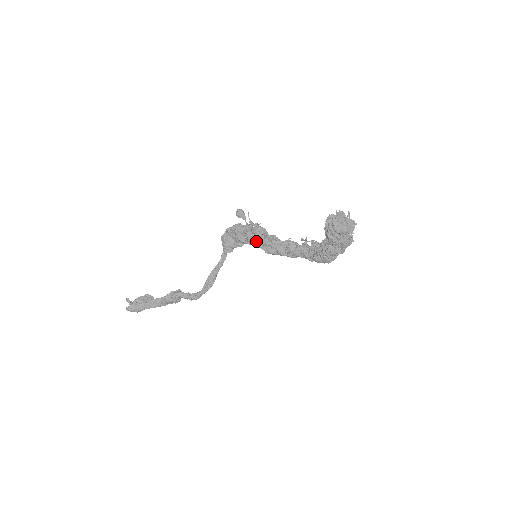
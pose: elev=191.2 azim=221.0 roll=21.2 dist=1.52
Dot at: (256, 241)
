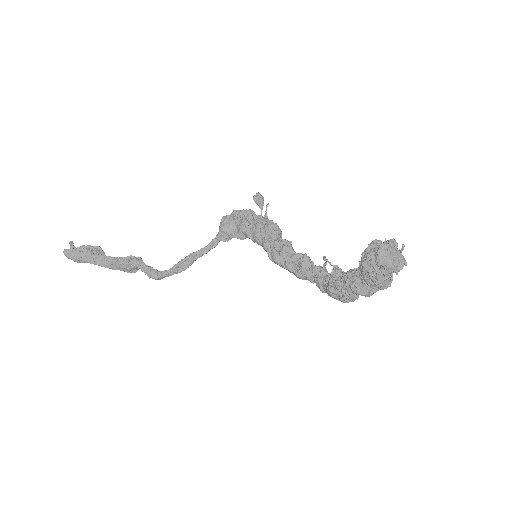
Dot at: (264, 239)
